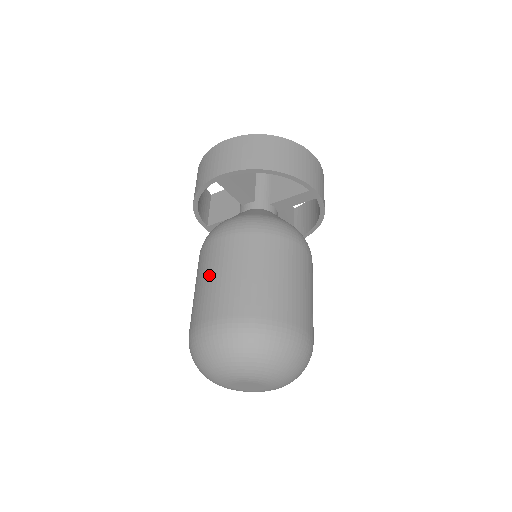
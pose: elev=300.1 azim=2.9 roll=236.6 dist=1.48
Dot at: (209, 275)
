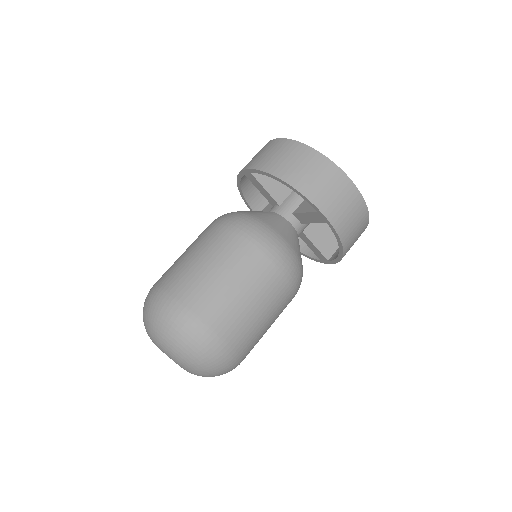
Dot at: occluded
